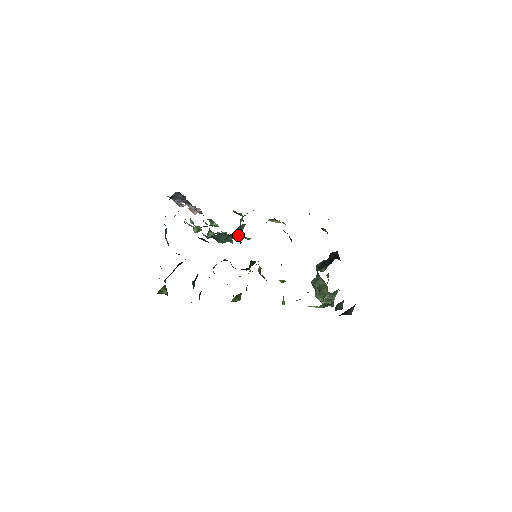
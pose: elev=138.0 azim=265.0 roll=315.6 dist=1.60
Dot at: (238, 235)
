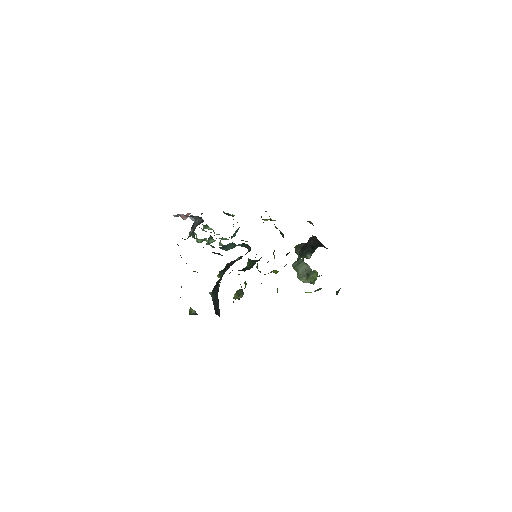
Dot at: occluded
